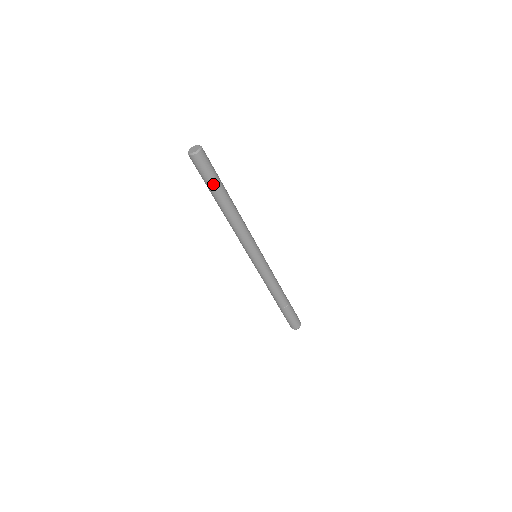
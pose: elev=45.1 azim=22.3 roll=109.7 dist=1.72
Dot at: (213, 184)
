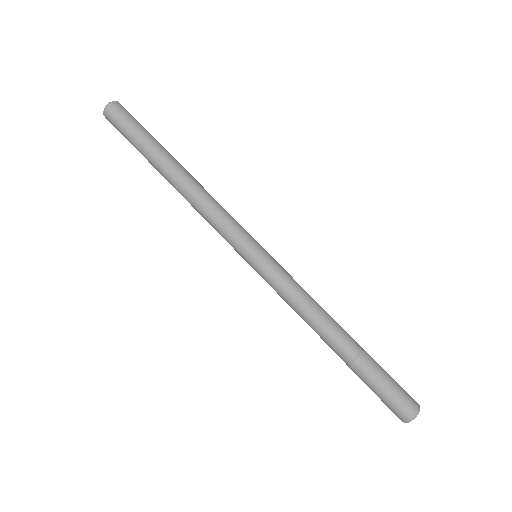
Dot at: (142, 140)
